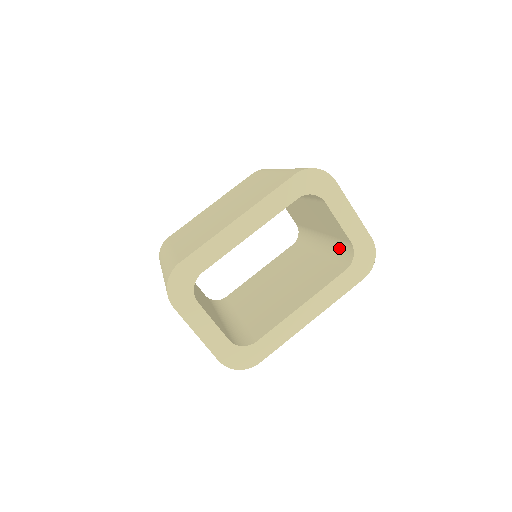
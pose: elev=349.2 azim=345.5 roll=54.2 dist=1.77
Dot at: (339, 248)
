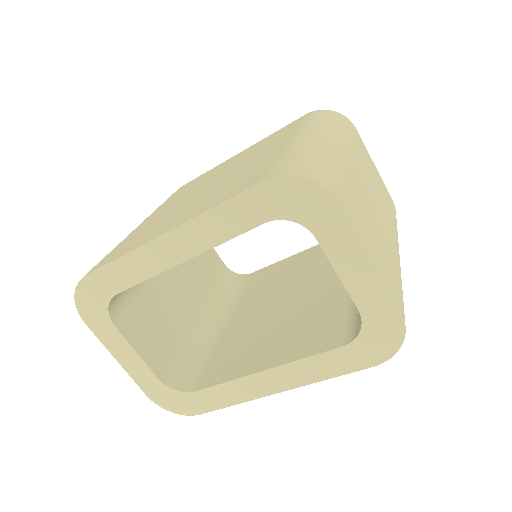
Dot at: occluded
